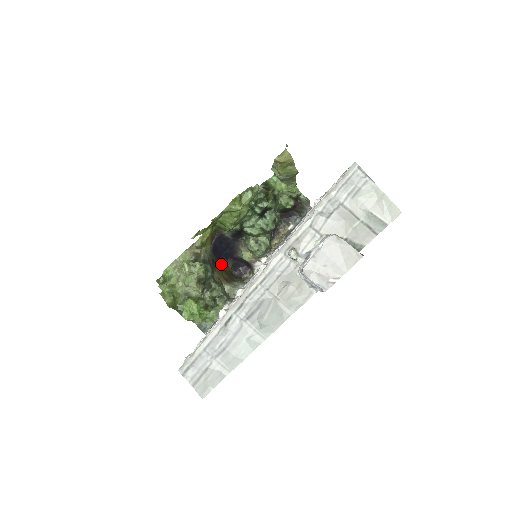
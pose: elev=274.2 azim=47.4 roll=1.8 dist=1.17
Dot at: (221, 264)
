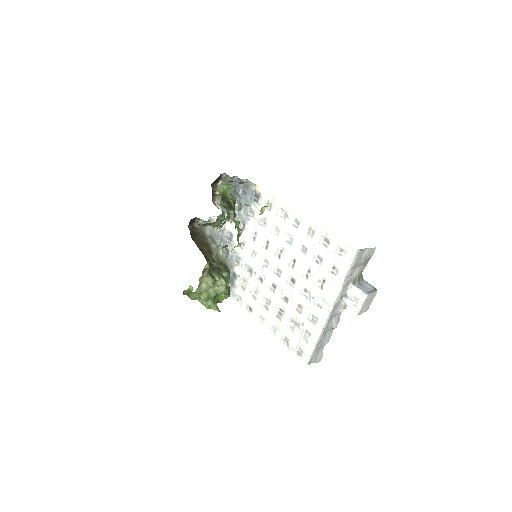
Dot at: occluded
